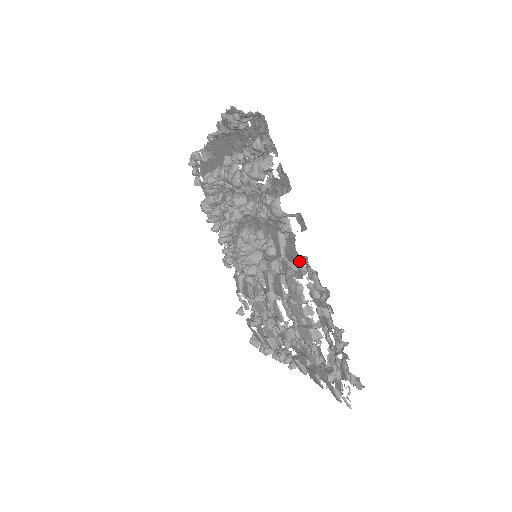
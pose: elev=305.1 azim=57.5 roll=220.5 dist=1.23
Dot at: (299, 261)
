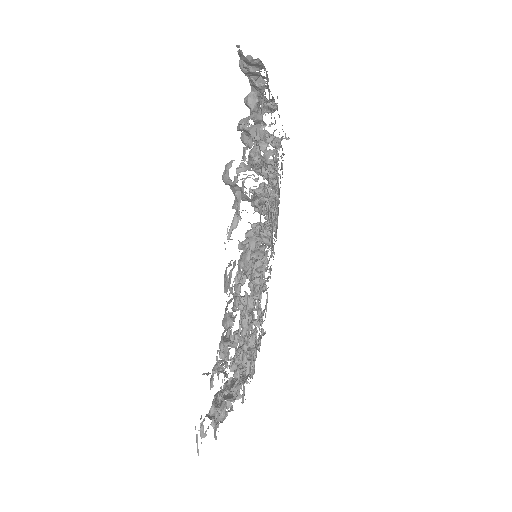
Dot at: occluded
